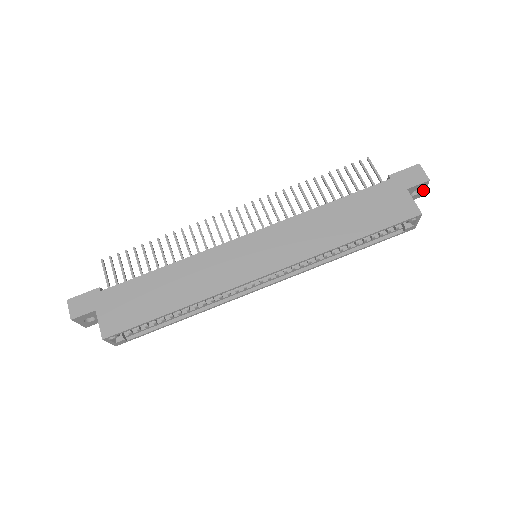
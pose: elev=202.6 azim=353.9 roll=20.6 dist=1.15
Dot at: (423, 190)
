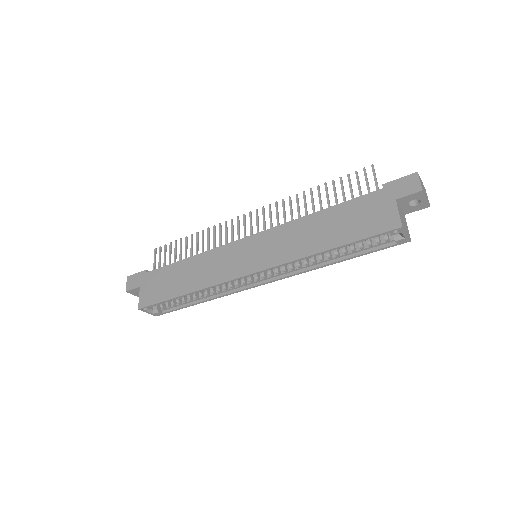
Dot at: (424, 200)
